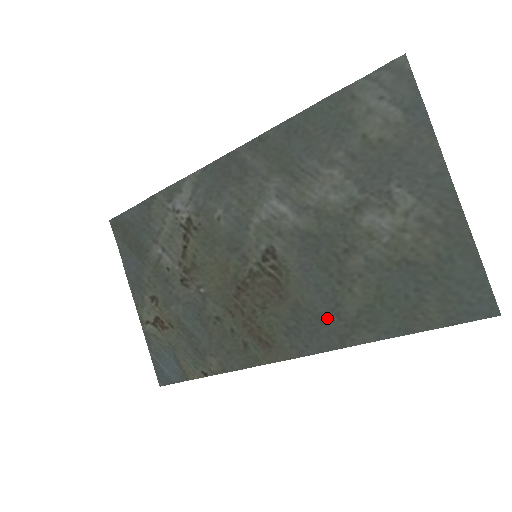
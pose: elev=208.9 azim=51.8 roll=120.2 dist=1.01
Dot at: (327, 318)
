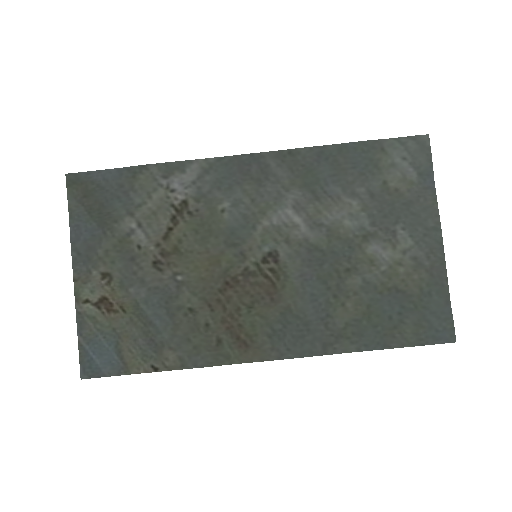
Dot at: (315, 326)
